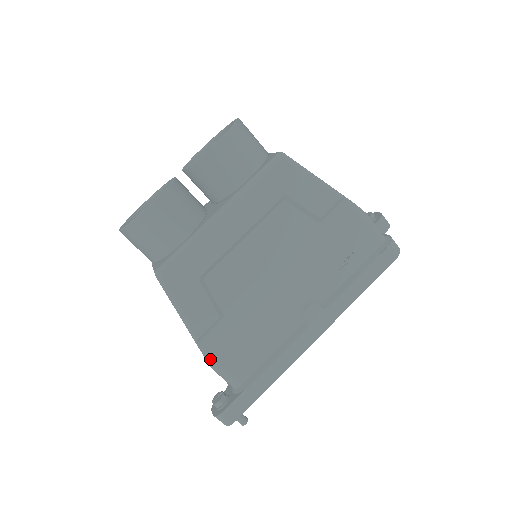
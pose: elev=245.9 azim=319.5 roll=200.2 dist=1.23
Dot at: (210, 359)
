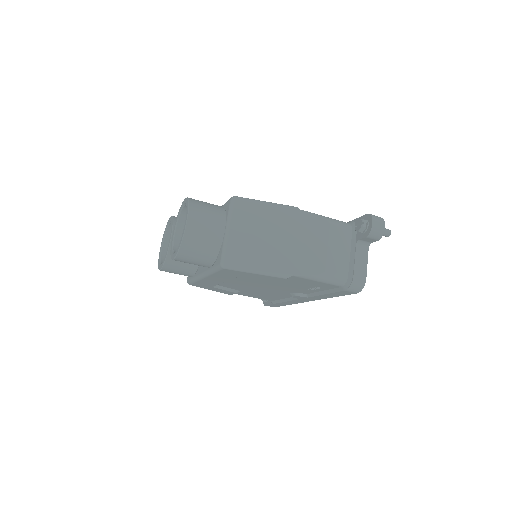
Dot at: occluded
